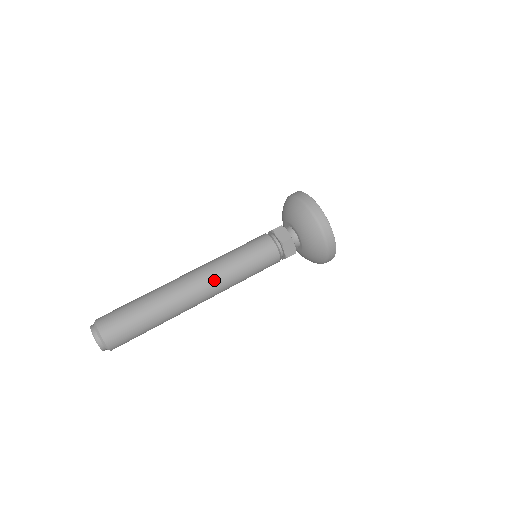
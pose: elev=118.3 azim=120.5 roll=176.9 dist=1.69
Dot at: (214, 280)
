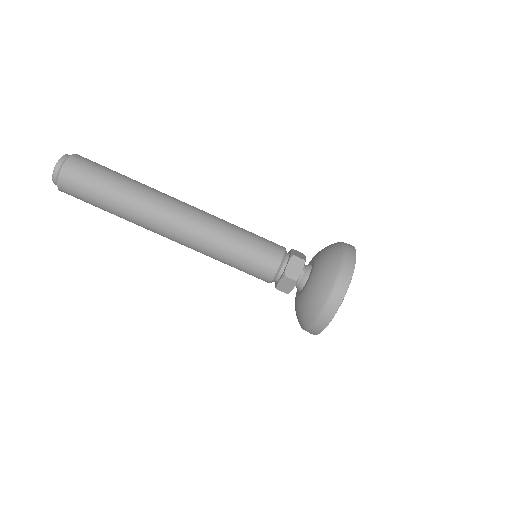
Dot at: (194, 237)
